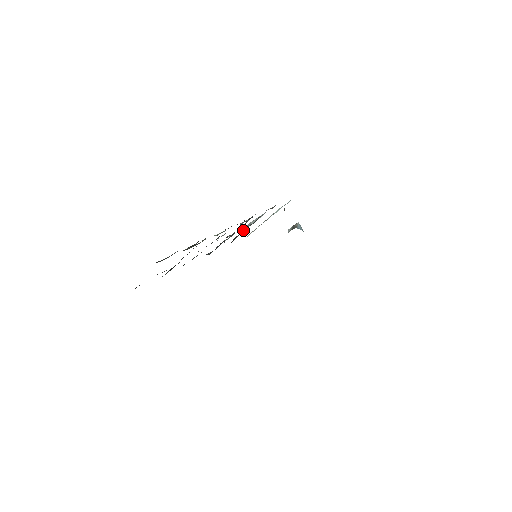
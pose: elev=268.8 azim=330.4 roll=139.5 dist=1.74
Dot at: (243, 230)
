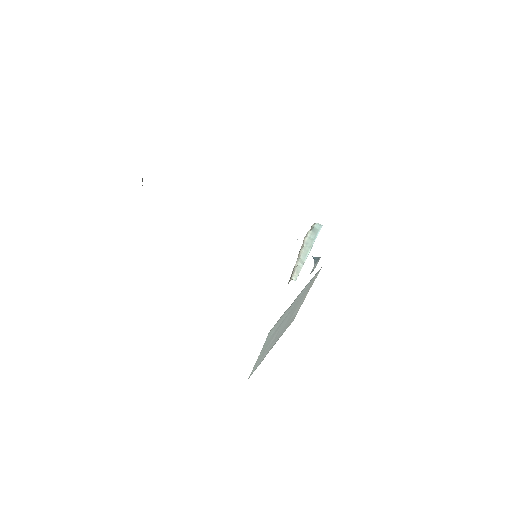
Dot at: occluded
